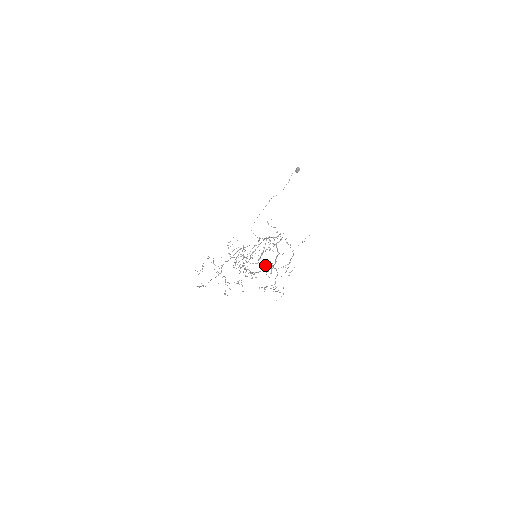
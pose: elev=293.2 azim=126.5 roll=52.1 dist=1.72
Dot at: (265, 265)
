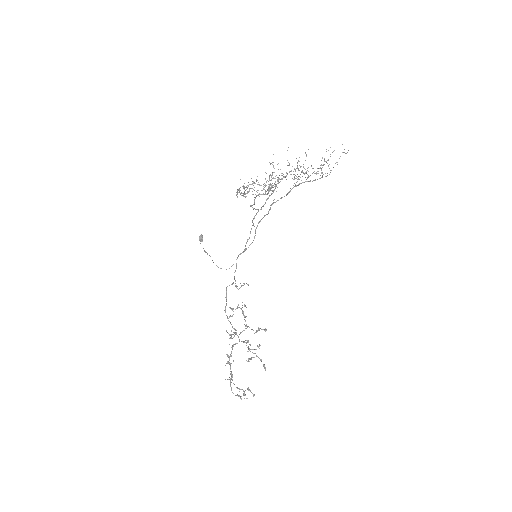
Dot at: occluded
